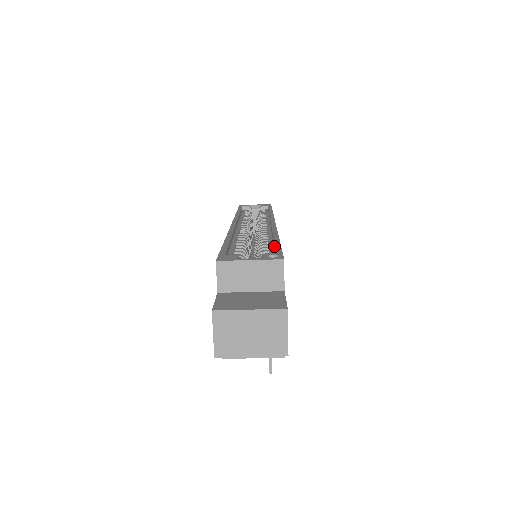
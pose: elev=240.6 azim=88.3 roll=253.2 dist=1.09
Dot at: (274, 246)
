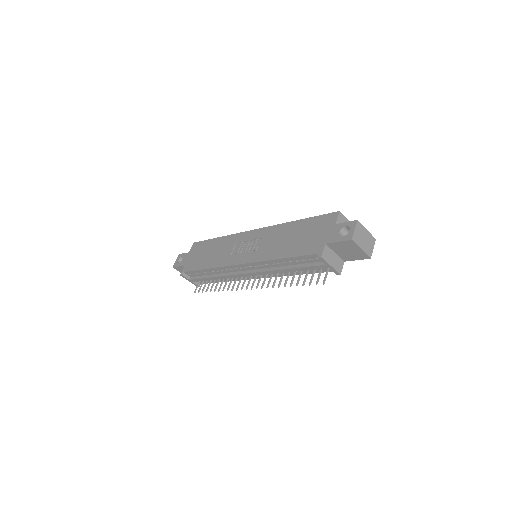
Dot at: occluded
